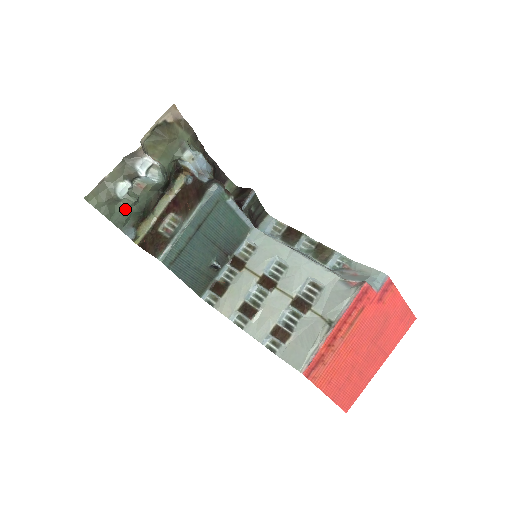
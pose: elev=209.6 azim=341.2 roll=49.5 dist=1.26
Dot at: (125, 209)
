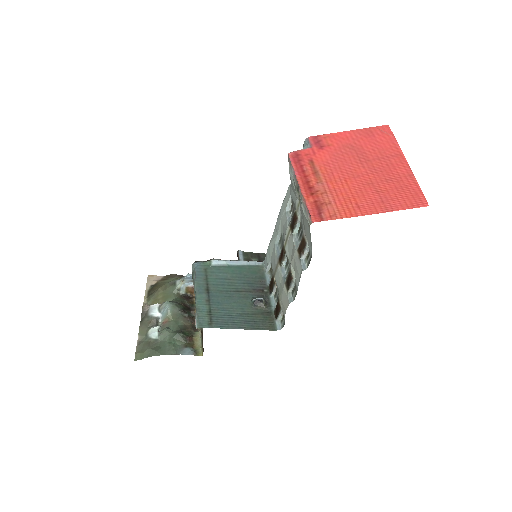
Dot at: (166, 341)
